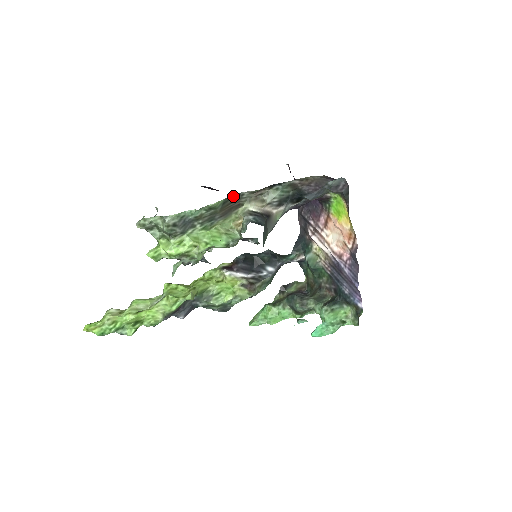
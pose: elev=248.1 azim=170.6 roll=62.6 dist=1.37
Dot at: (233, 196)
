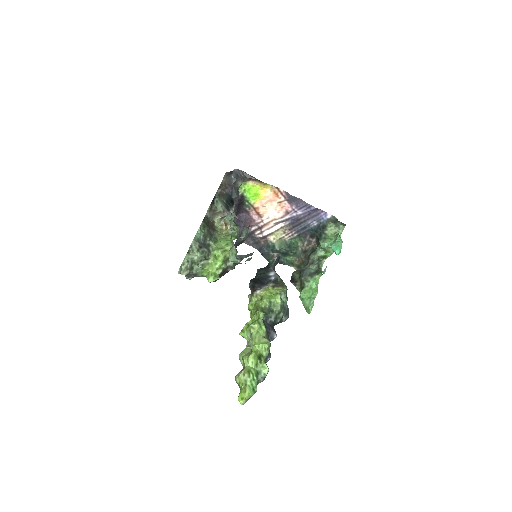
Dot at: (204, 219)
